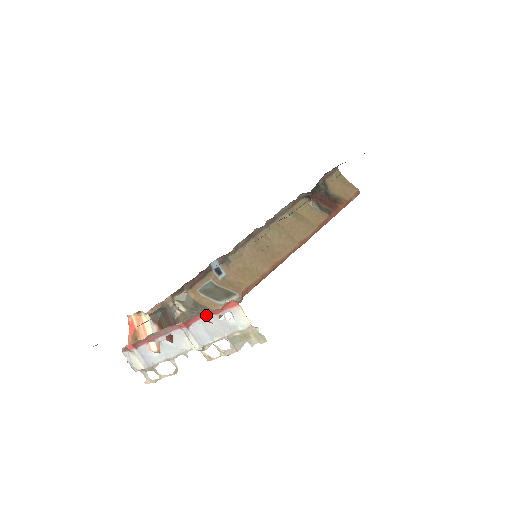
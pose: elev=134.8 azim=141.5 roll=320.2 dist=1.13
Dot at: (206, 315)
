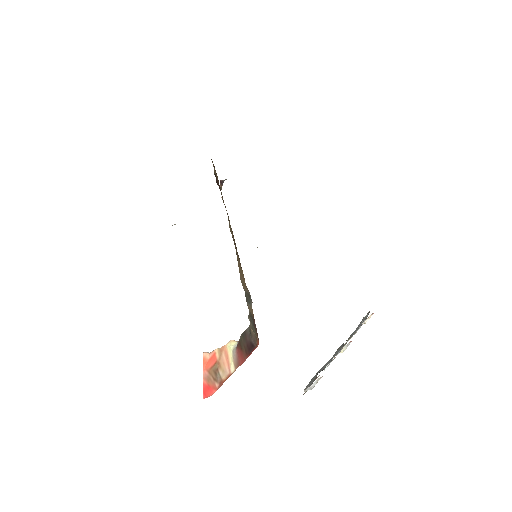
Dot at: occluded
